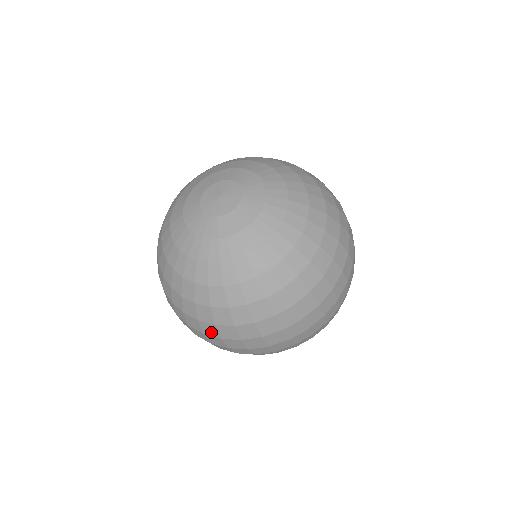
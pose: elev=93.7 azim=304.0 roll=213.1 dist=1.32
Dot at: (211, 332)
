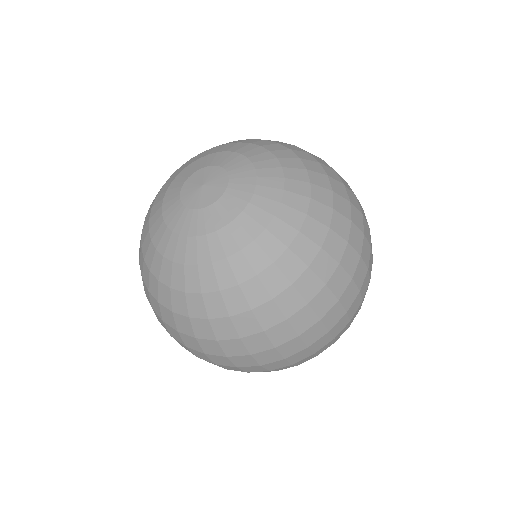
Dot at: (213, 350)
